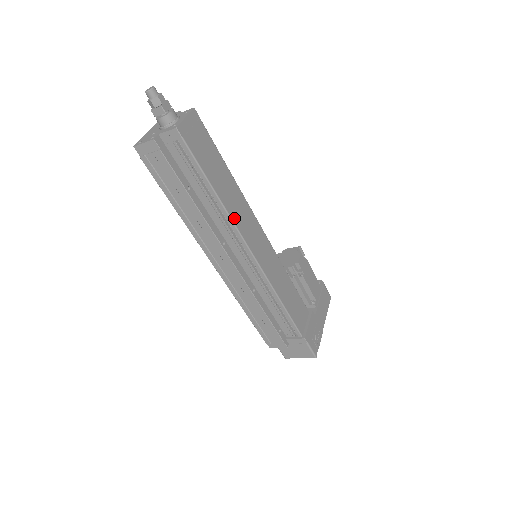
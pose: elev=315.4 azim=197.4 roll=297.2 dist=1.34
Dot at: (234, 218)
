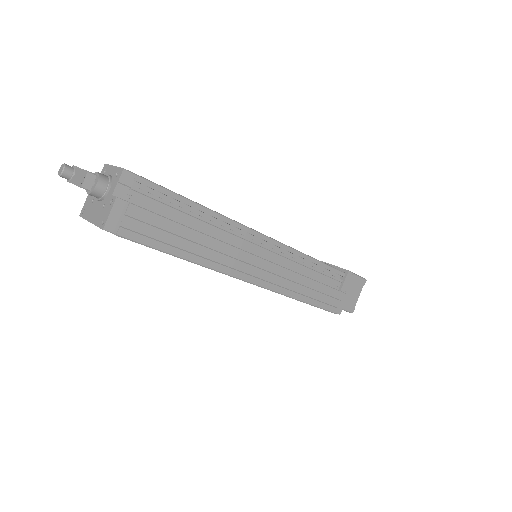
Dot at: (226, 217)
